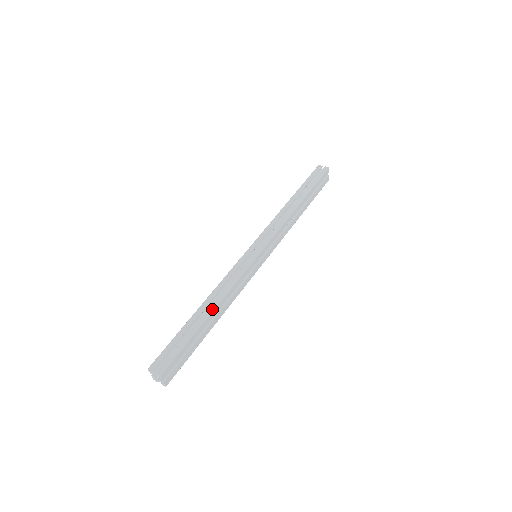
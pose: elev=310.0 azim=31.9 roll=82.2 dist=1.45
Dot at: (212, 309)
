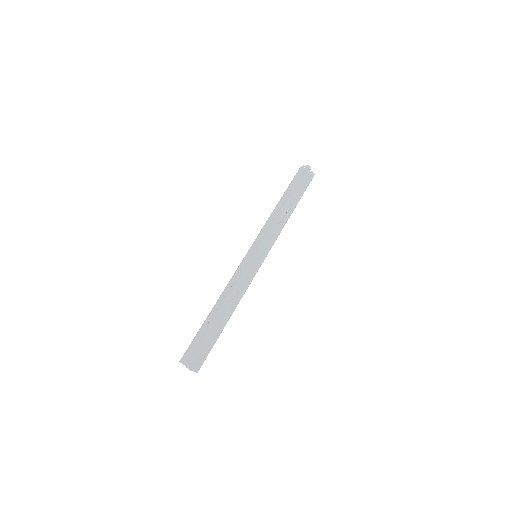
Dot at: (222, 306)
